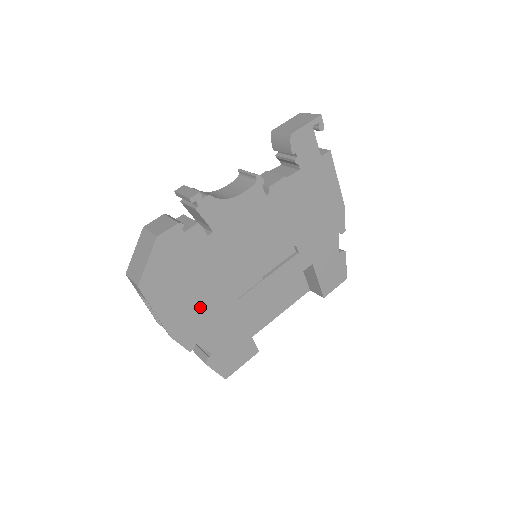
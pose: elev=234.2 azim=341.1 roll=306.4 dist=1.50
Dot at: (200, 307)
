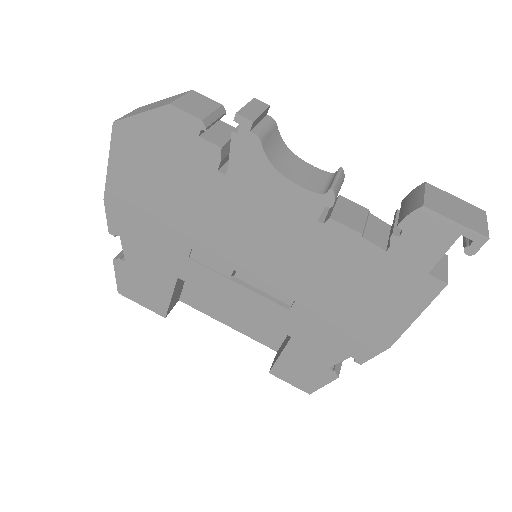
Dot at: (151, 215)
